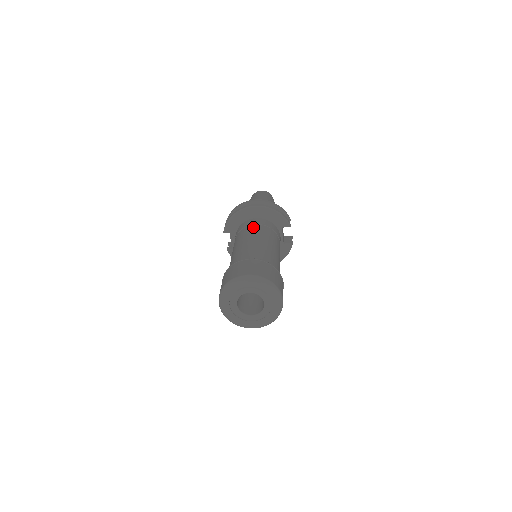
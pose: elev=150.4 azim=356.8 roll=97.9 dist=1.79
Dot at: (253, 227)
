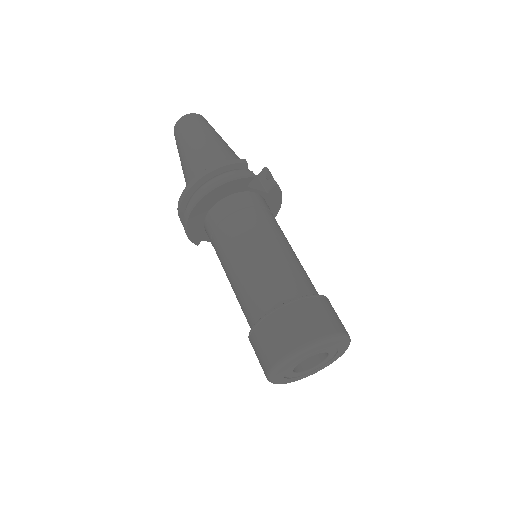
Dot at: (220, 233)
